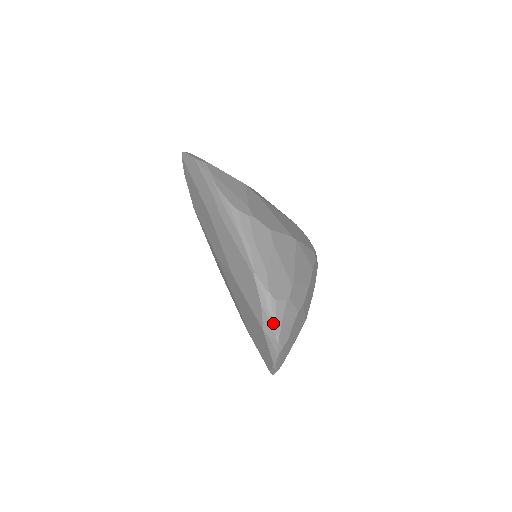
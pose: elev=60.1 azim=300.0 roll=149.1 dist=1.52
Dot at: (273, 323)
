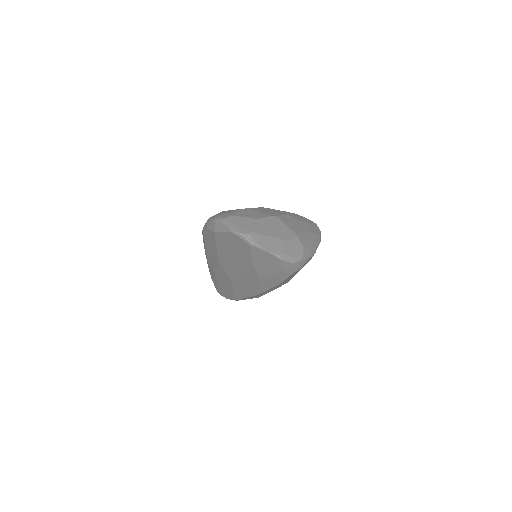
Dot at: (211, 220)
